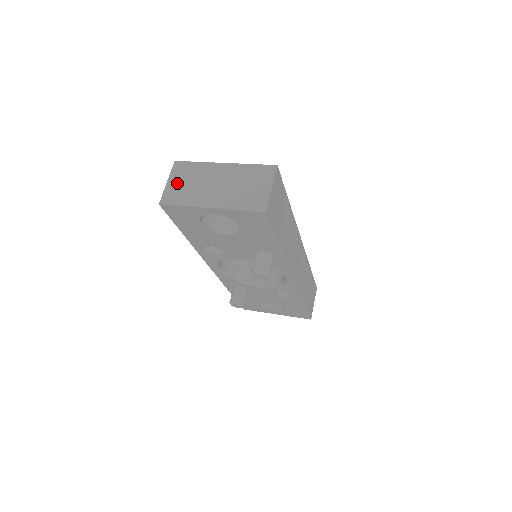
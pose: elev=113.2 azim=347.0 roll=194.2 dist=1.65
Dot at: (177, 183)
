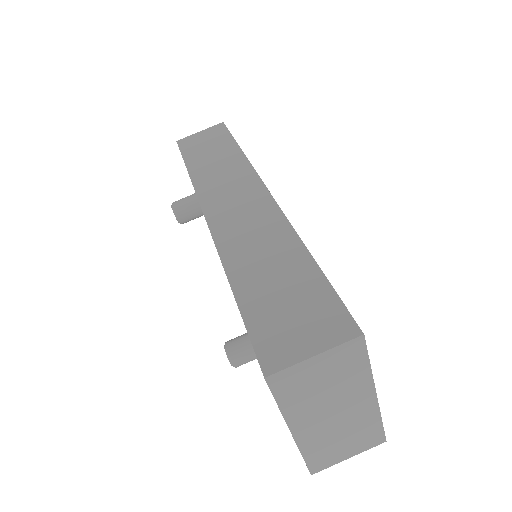
Dot at: (318, 371)
